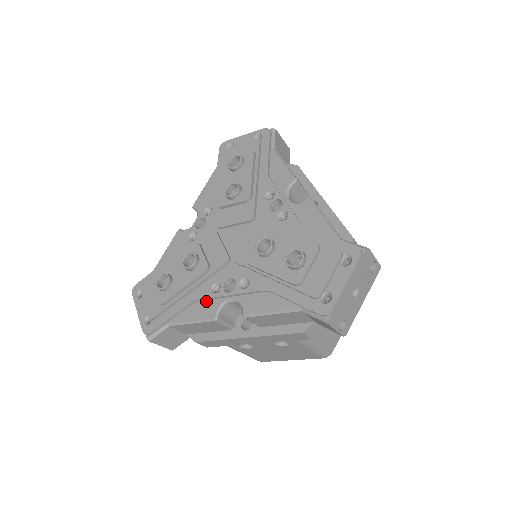
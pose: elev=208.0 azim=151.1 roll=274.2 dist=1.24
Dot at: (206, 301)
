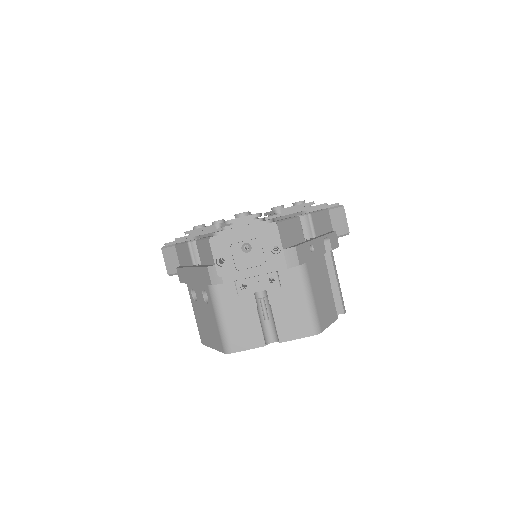
Dot at: occluded
